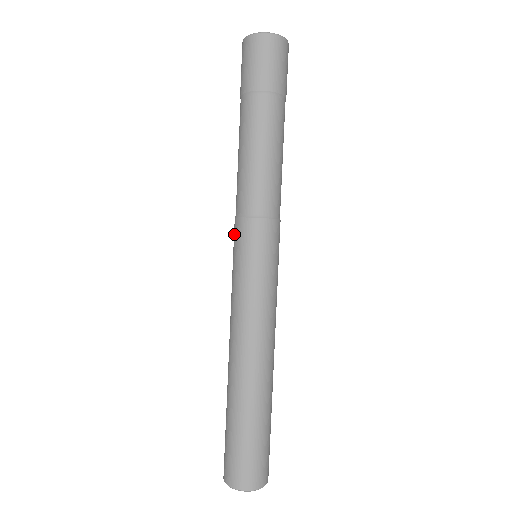
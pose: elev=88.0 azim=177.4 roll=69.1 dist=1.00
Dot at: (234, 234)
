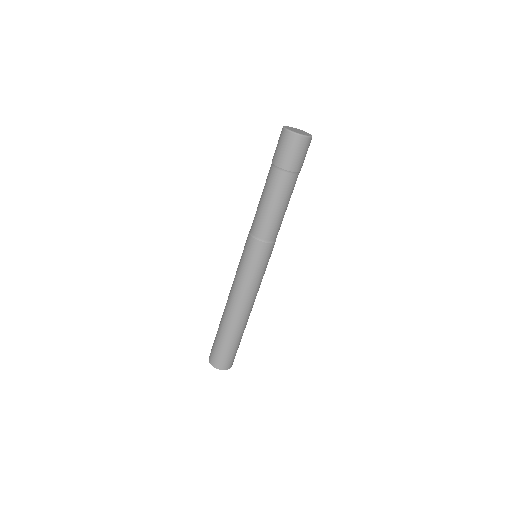
Dot at: (246, 240)
